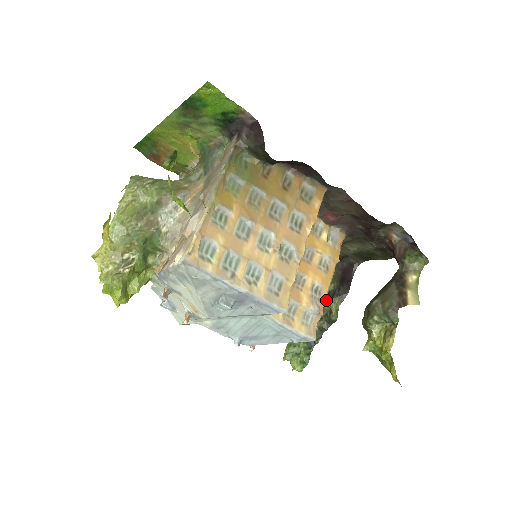
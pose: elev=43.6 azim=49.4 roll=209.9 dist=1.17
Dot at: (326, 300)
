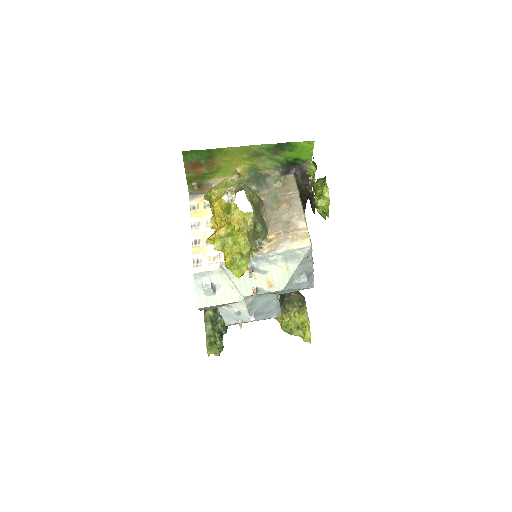
Dot at: occluded
